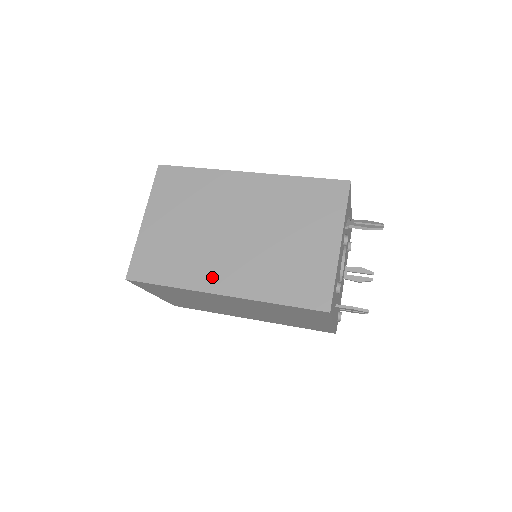
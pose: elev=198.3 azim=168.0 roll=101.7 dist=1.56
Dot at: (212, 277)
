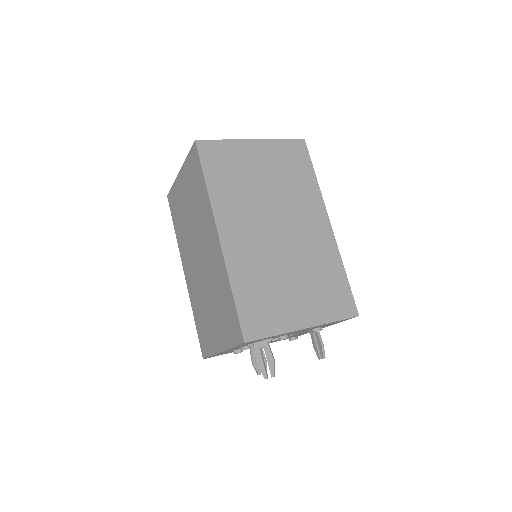
Dot at: (185, 260)
